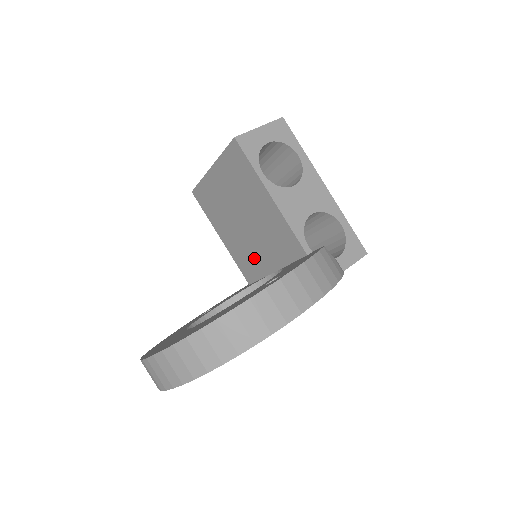
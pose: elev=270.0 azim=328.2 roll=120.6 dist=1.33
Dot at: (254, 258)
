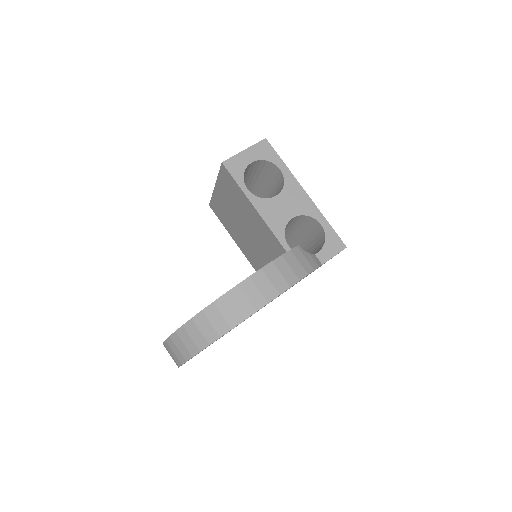
Dot at: (258, 257)
